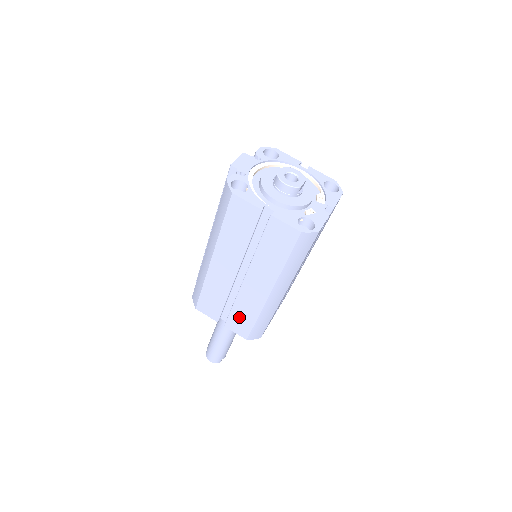
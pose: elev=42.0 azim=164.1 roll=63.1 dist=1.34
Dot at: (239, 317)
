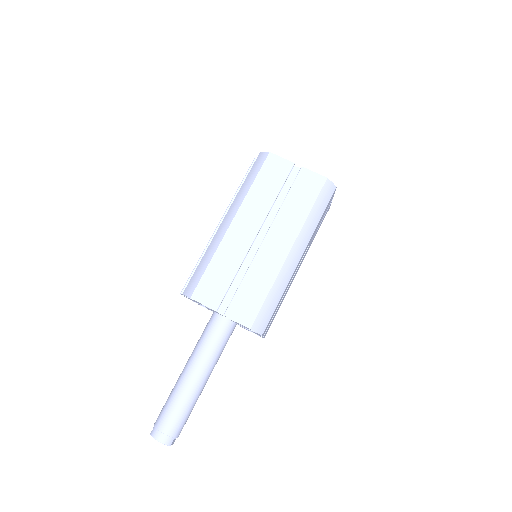
Dot at: (247, 294)
